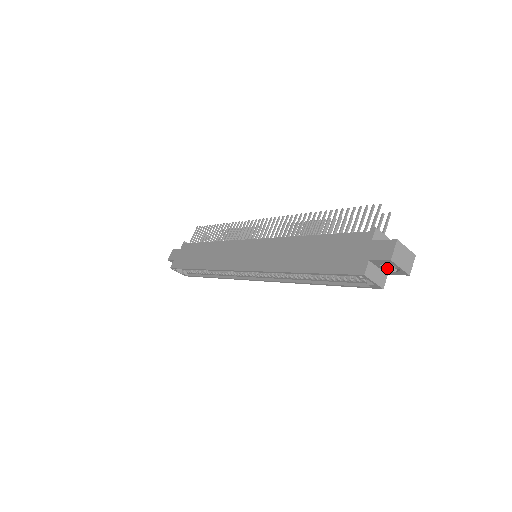
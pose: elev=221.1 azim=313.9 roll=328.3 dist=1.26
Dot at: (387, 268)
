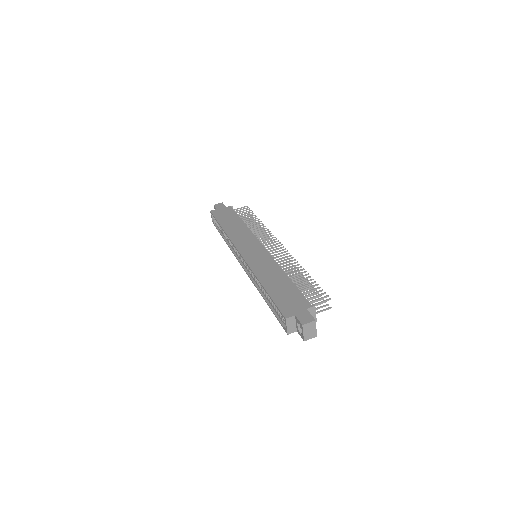
Dot at: (299, 328)
